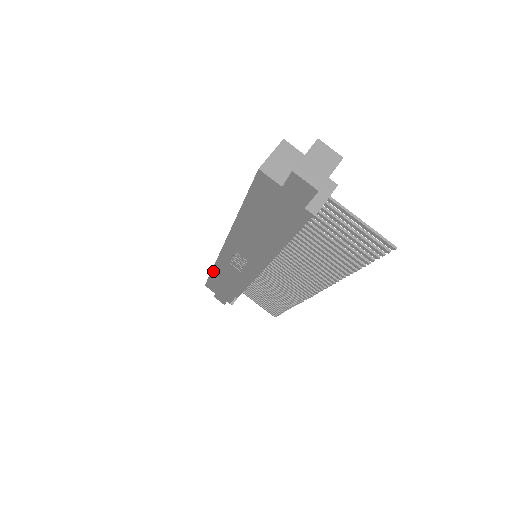
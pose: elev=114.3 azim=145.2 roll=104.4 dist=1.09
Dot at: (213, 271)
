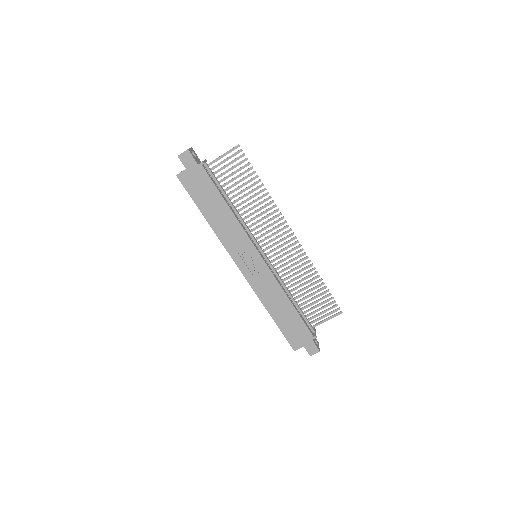
Dot at: (268, 311)
